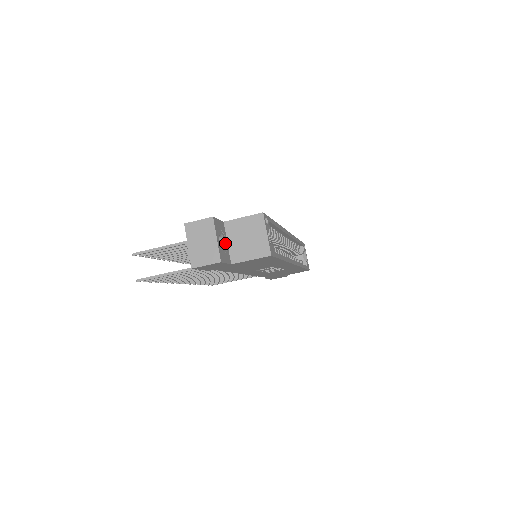
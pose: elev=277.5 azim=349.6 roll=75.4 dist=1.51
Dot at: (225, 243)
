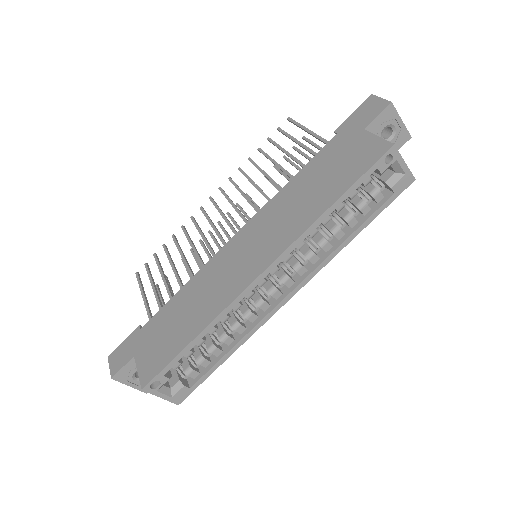
Dot at: occluded
